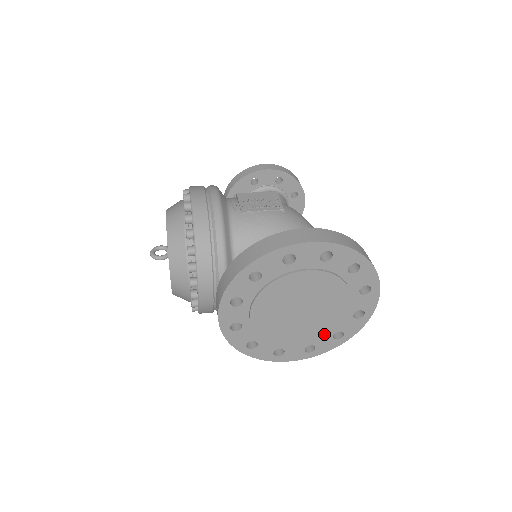
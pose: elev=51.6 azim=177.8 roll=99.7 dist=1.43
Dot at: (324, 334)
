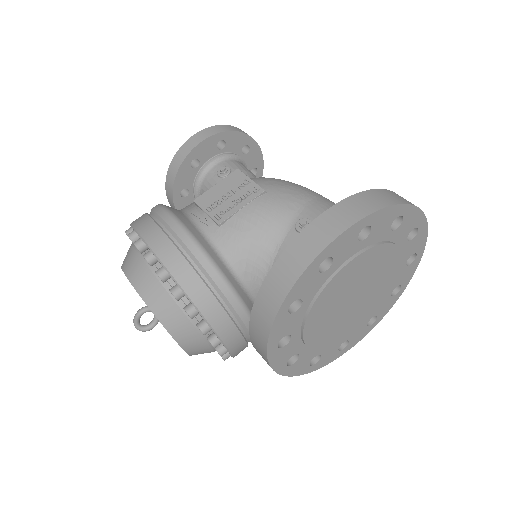
Dot at: (383, 301)
